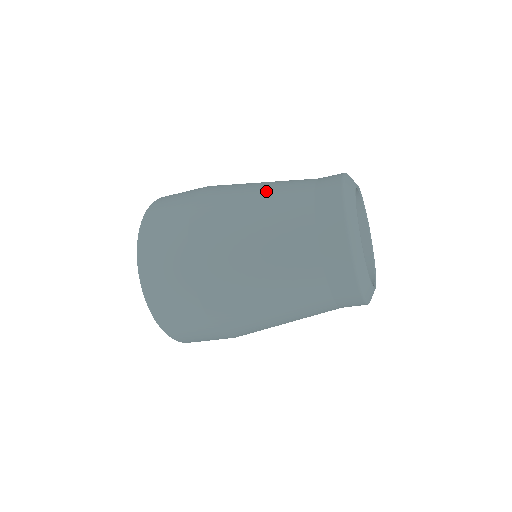
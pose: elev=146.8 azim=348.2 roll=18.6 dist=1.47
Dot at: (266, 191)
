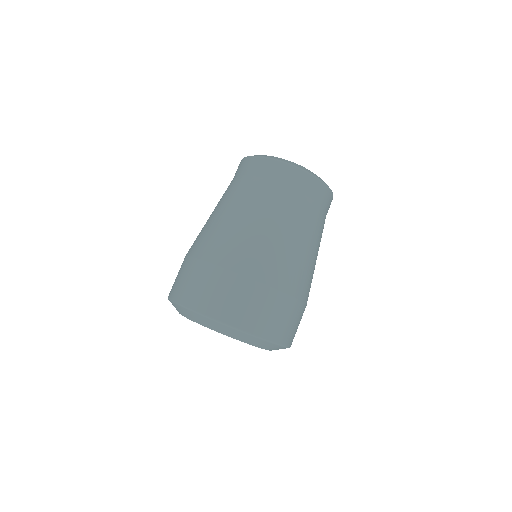
Dot at: occluded
